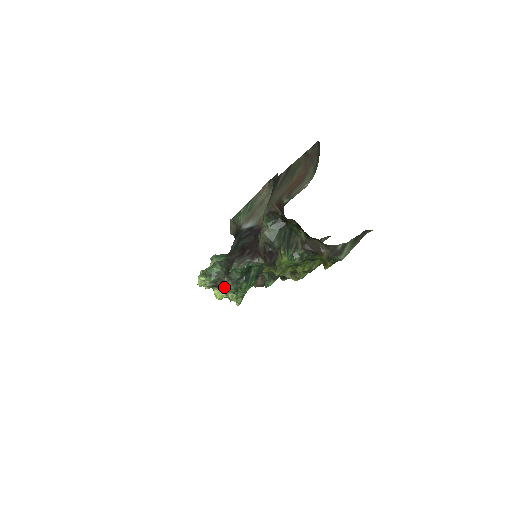
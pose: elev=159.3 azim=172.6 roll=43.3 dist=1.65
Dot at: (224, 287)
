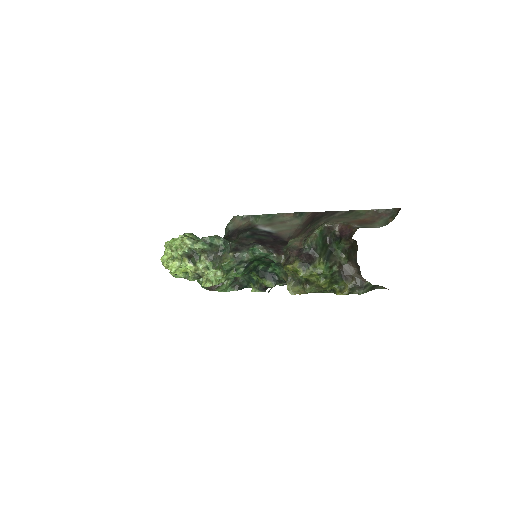
Dot at: (207, 262)
